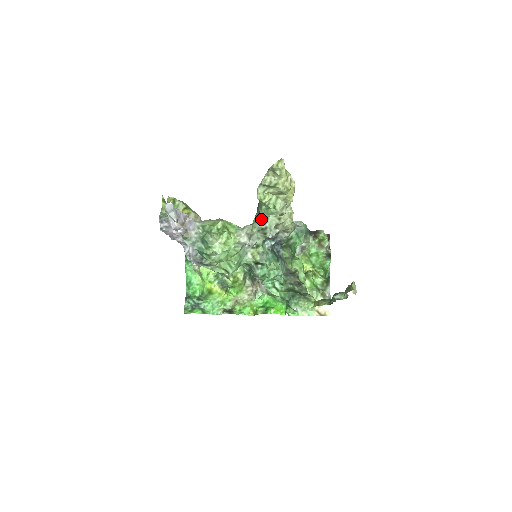
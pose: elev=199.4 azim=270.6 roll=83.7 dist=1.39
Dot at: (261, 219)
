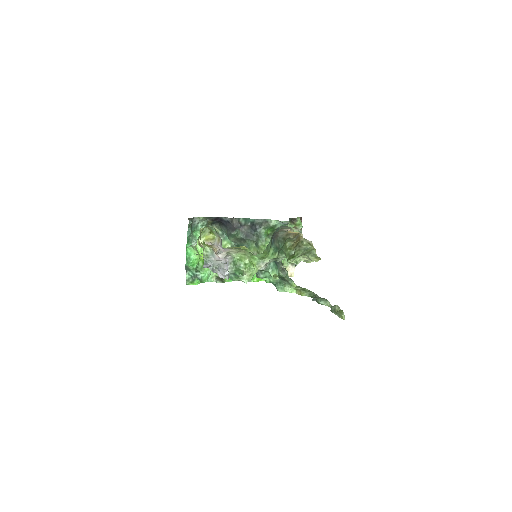
Dot at: (278, 256)
